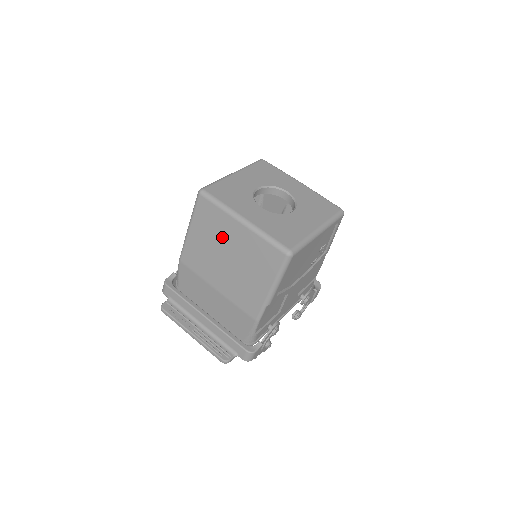
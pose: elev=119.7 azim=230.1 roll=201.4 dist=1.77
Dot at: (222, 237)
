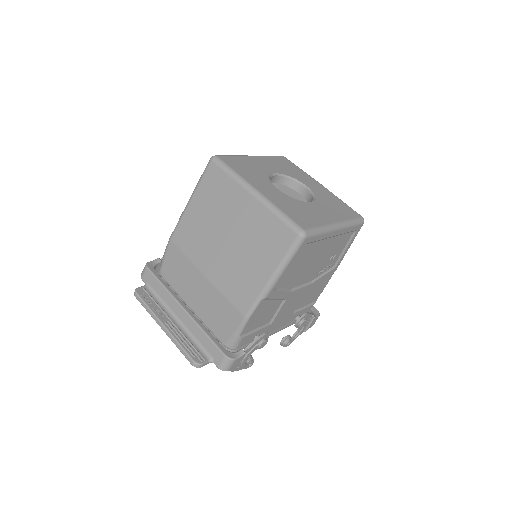
Dot at: (226, 211)
